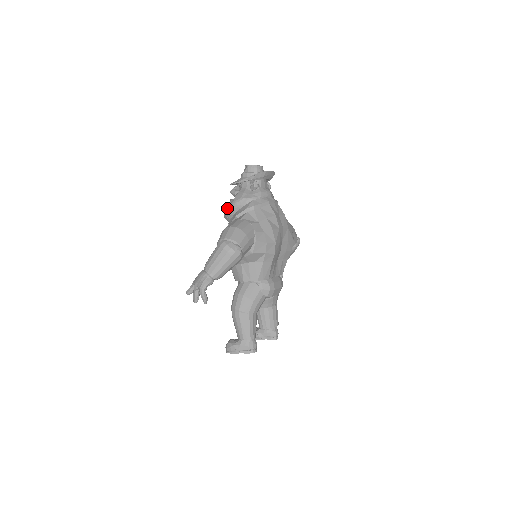
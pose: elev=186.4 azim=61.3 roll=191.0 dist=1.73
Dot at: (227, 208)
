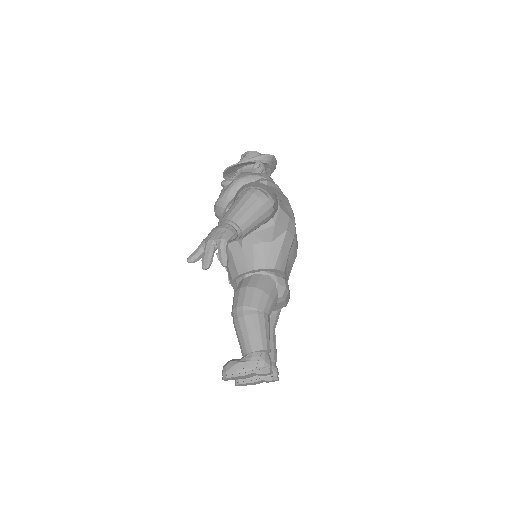
Dot at: (225, 189)
